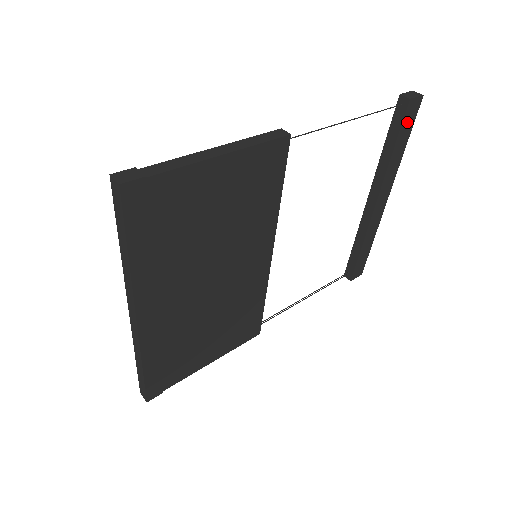
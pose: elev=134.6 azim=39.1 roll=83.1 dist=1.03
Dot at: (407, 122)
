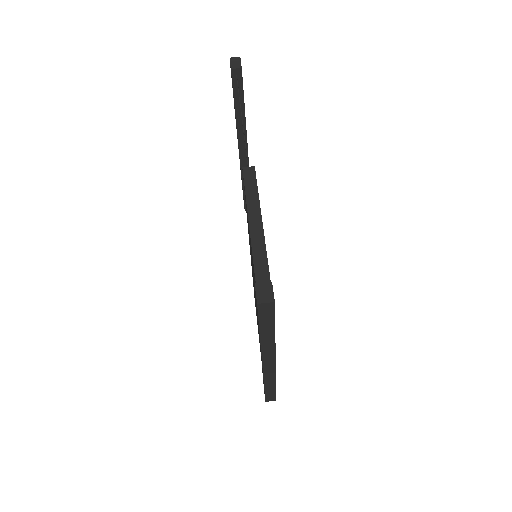
Dot at: occluded
